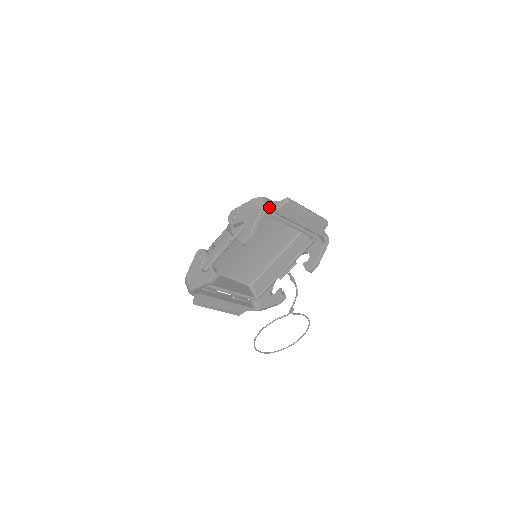
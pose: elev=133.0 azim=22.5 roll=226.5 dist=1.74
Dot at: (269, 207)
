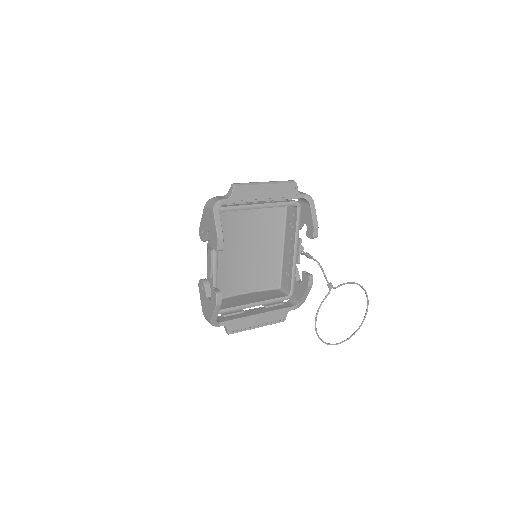
Dot at: (220, 203)
